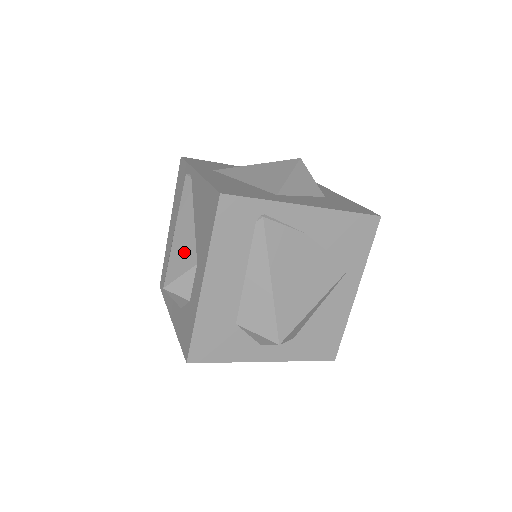
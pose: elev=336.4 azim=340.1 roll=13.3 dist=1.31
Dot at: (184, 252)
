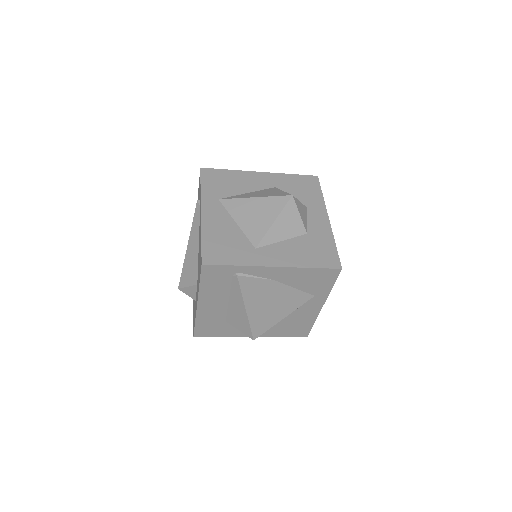
Dot at: (191, 269)
